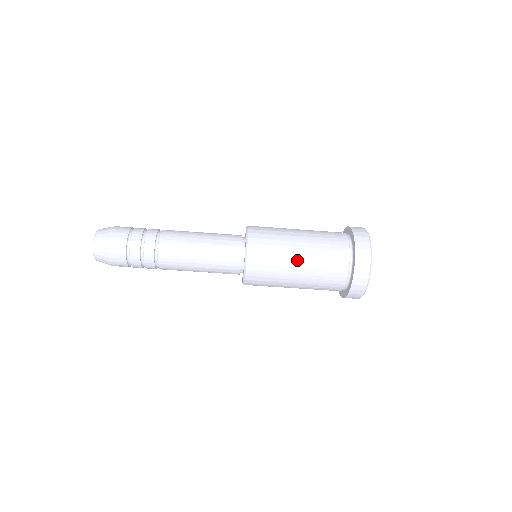
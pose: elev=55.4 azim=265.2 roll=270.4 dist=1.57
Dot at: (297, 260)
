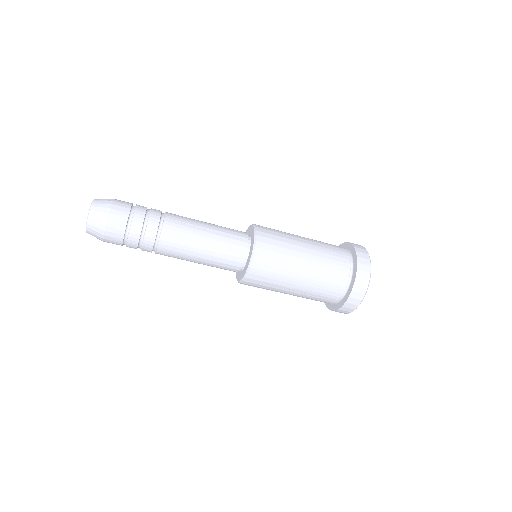
Dot at: (302, 265)
